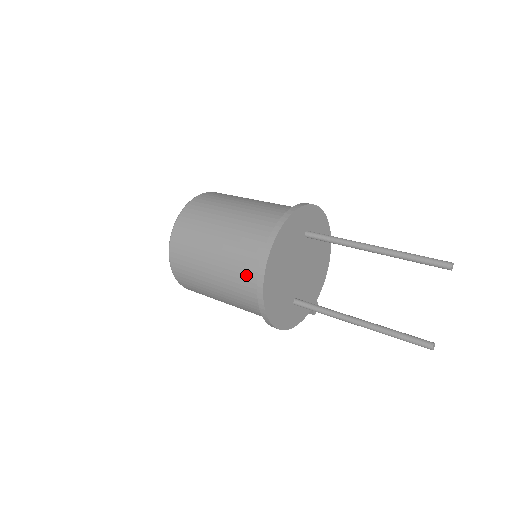
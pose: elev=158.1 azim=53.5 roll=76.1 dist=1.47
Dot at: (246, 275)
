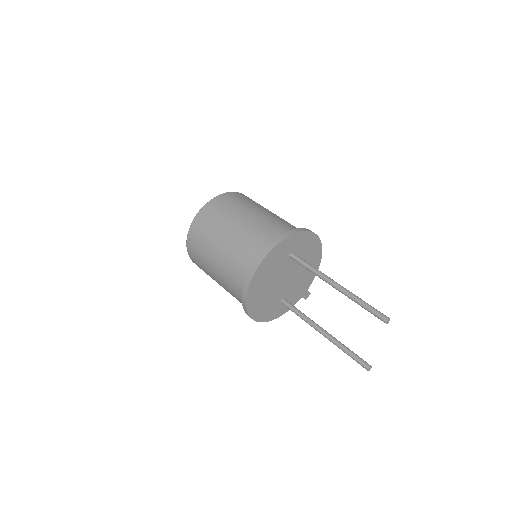
Dot at: (236, 289)
